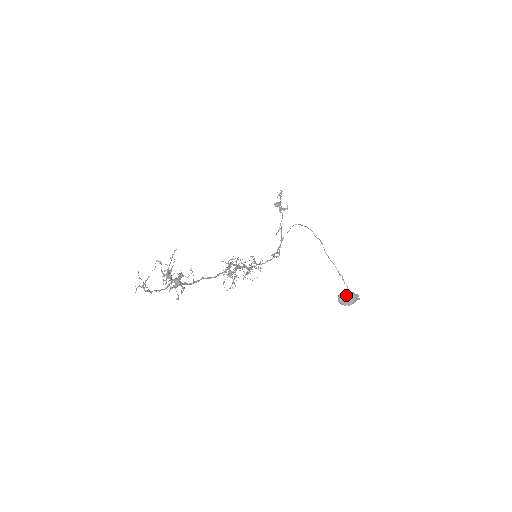
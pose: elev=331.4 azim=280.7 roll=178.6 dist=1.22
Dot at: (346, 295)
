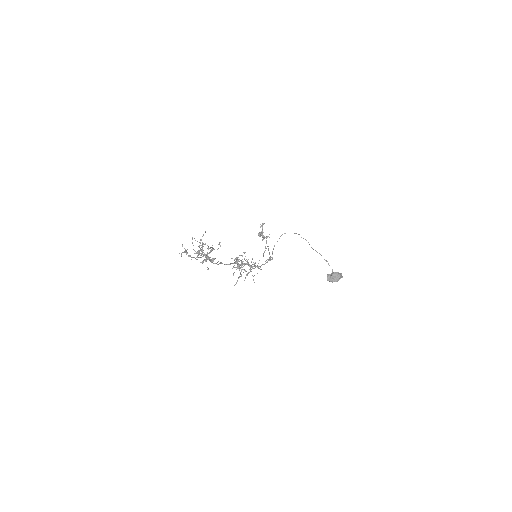
Dot at: (333, 274)
